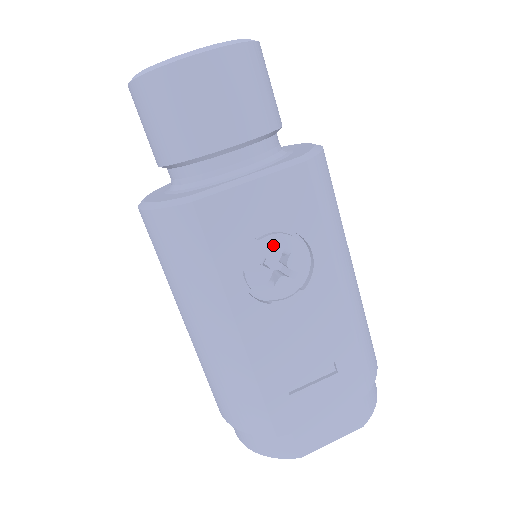
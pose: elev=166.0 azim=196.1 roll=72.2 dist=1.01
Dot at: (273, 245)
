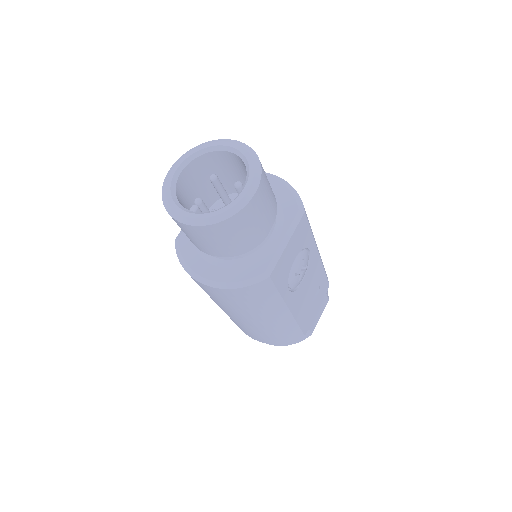
Dot at: (298, 263)
